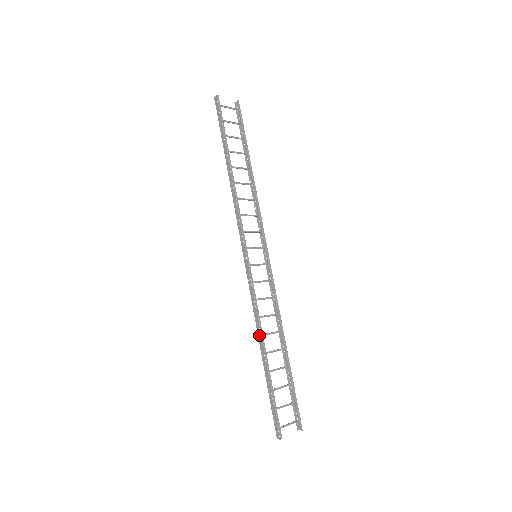
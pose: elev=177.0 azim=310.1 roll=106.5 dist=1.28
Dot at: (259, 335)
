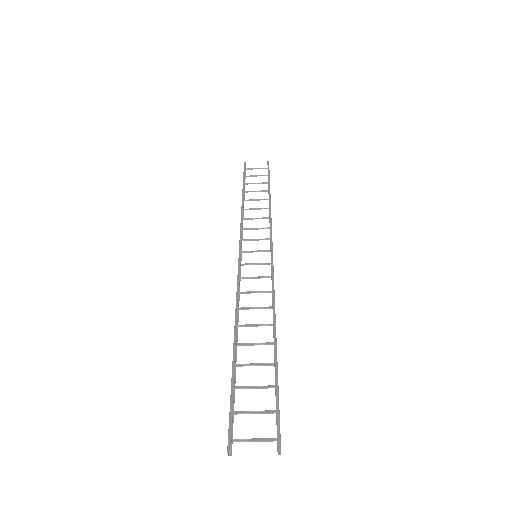
Dot at: (235, 324)
